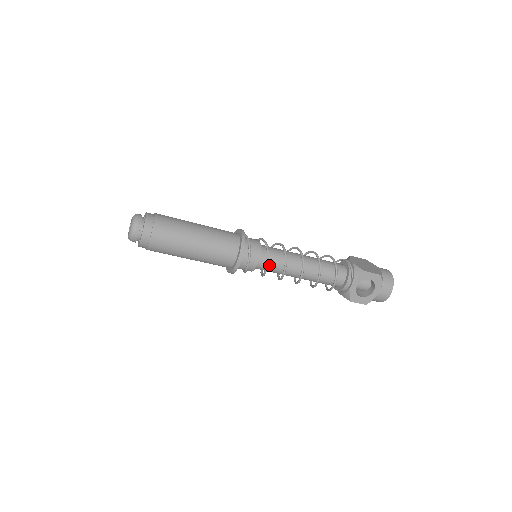
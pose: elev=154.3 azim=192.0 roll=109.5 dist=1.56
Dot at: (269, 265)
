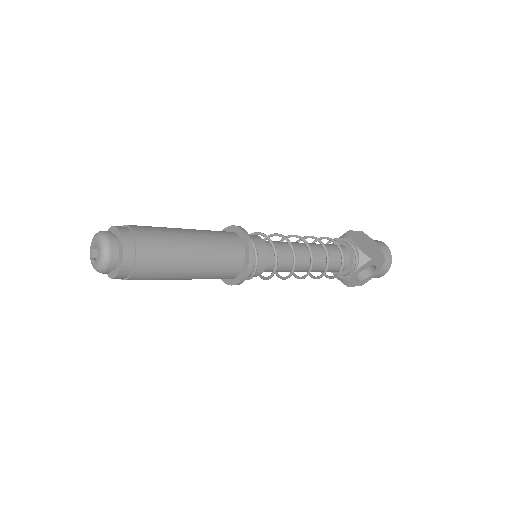
Dot at: occluded
